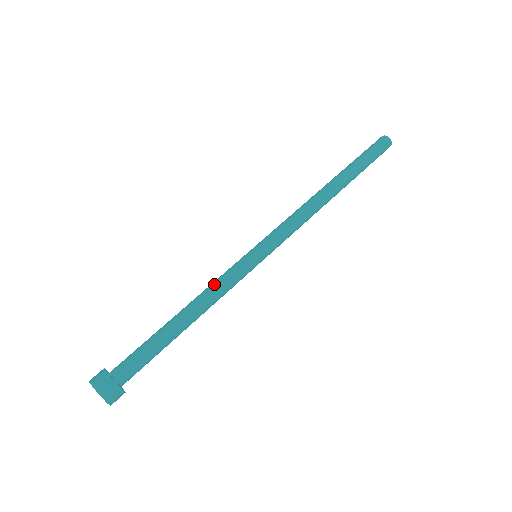
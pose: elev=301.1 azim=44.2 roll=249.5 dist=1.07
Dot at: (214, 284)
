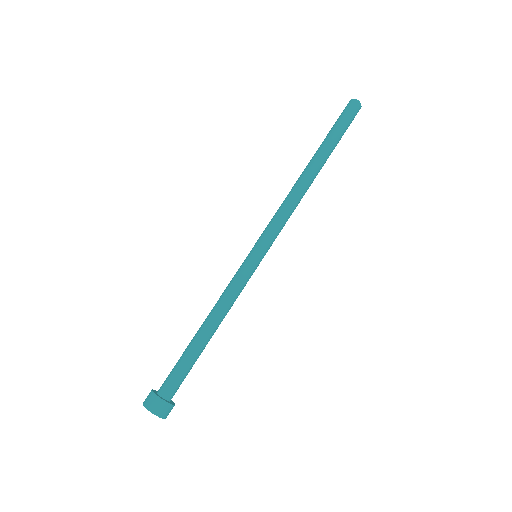
Dot at: (224, 293)
